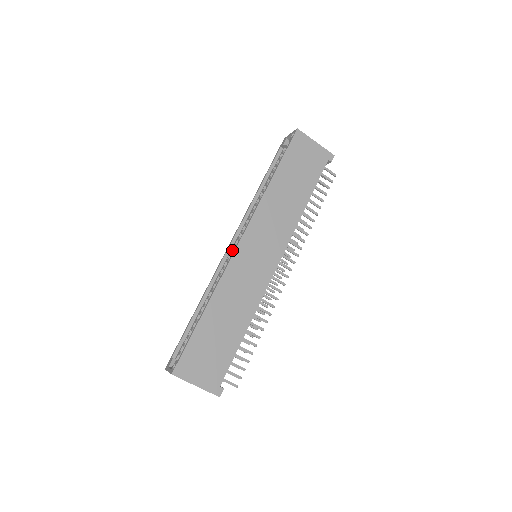
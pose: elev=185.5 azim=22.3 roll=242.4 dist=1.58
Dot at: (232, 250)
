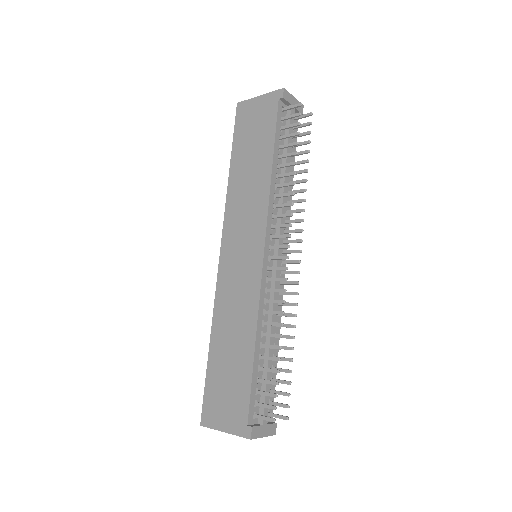
Dot at: occluded
